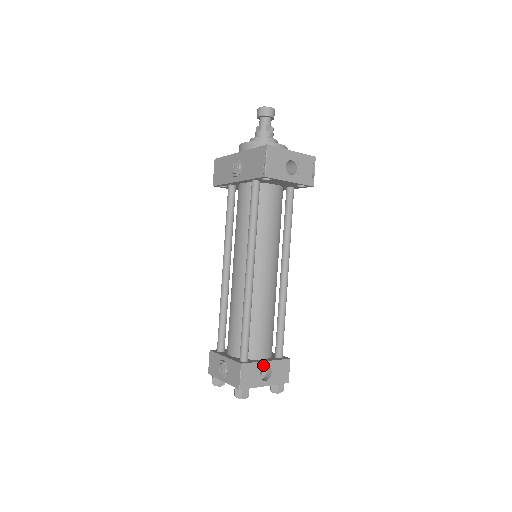
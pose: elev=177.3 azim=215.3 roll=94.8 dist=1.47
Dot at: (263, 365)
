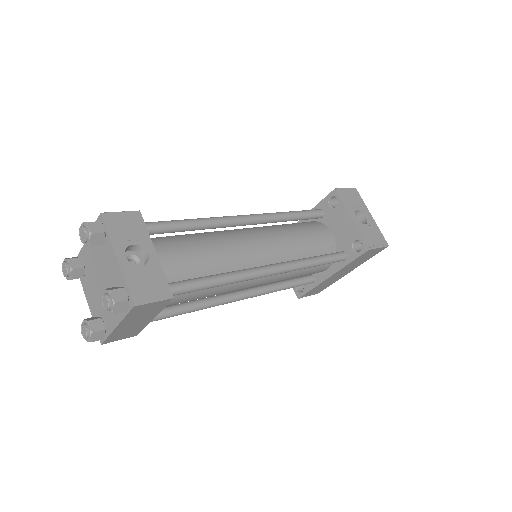
Dot at: (148, 248)
